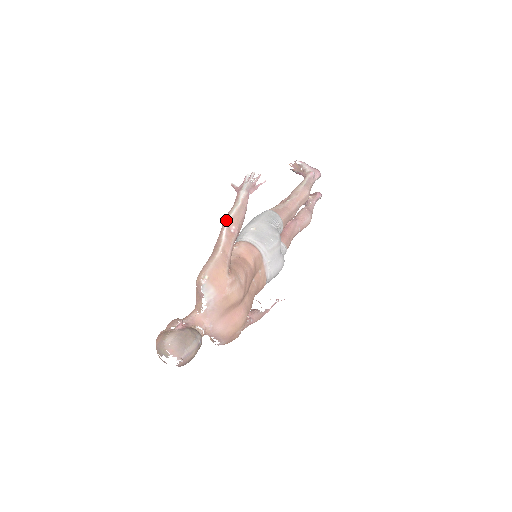
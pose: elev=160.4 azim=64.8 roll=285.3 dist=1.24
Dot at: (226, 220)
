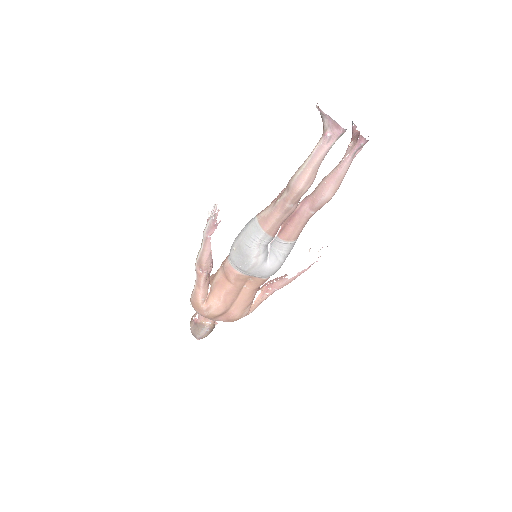
Dot at: (195, 263)
